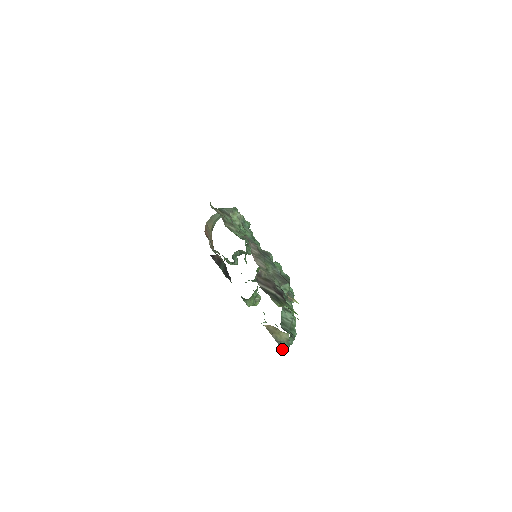
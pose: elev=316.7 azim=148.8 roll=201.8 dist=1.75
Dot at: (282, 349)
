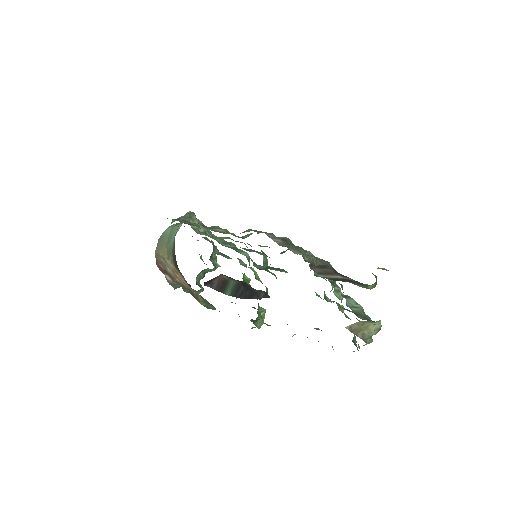
Dot at: (357, 349)
